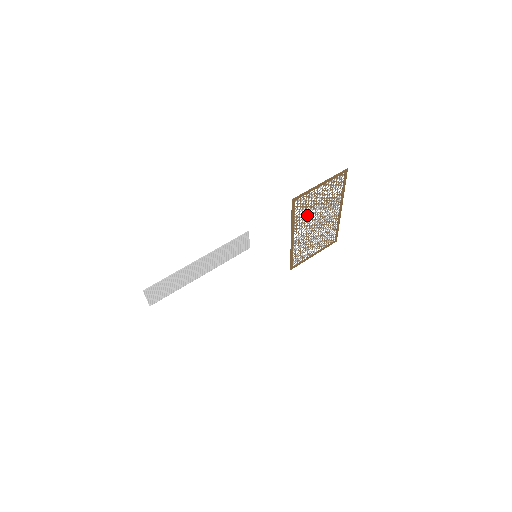
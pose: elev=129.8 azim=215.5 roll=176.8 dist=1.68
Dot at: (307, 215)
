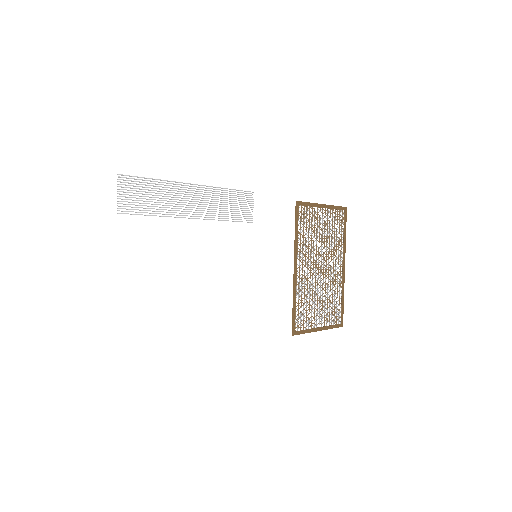
Dot at: (311, 243)
